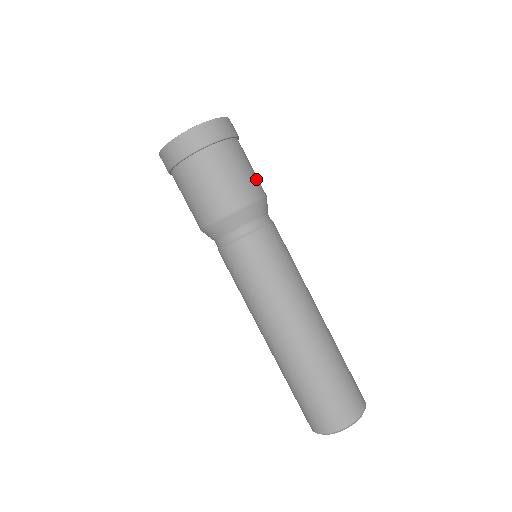
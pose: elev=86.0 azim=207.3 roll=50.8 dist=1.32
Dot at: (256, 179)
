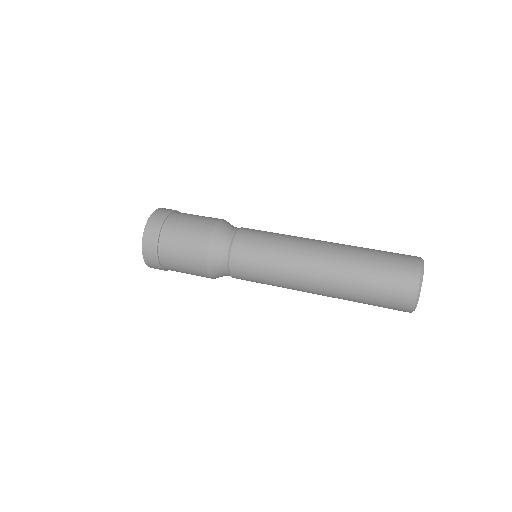
Dot at: occluded
